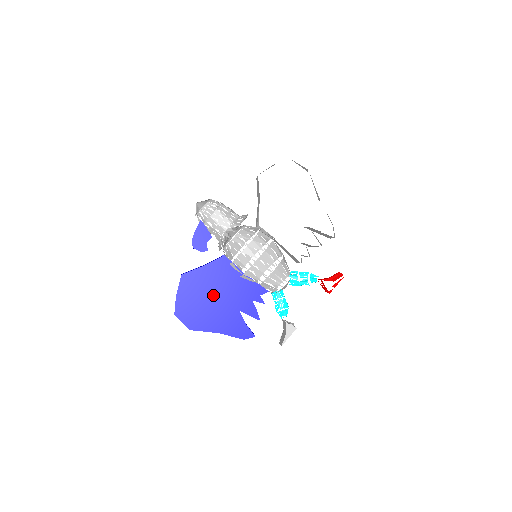
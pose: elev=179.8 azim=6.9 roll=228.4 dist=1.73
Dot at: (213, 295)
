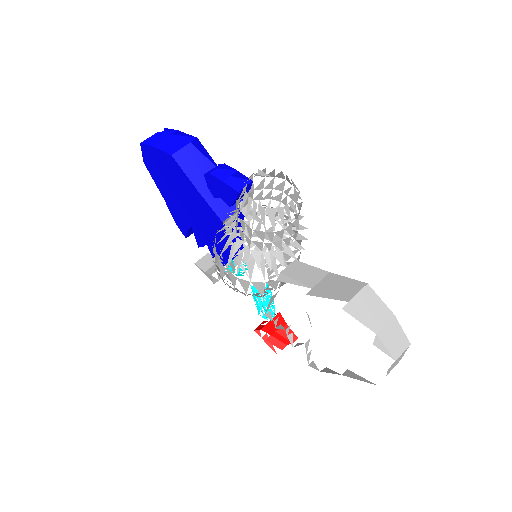
Dot at: (183, 197)
